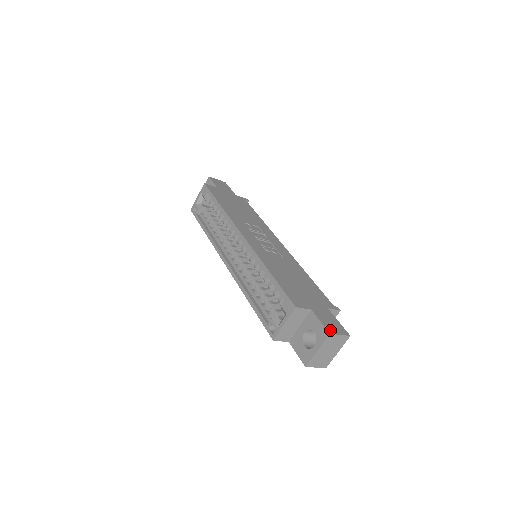
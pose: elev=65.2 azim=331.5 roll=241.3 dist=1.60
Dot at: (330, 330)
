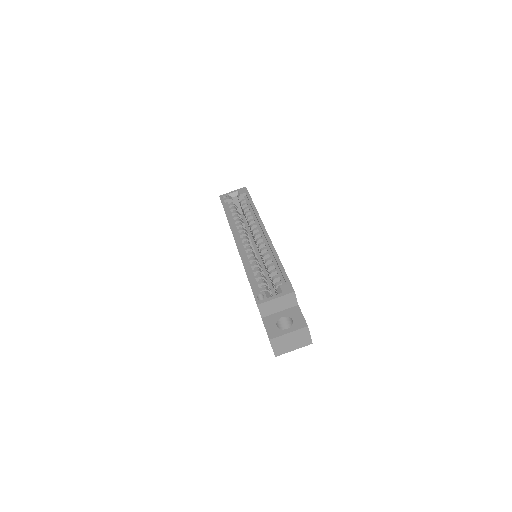
Dot at: (307, 325)
